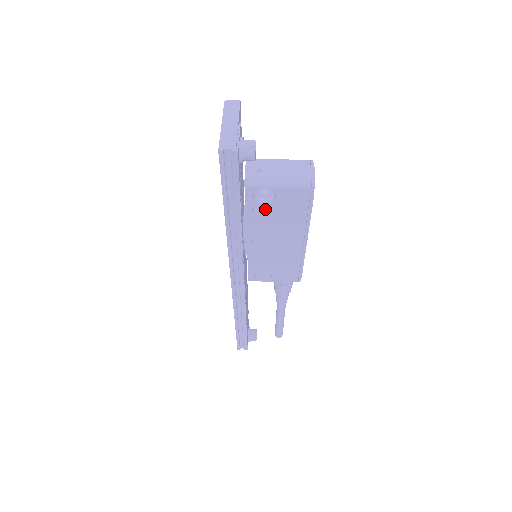
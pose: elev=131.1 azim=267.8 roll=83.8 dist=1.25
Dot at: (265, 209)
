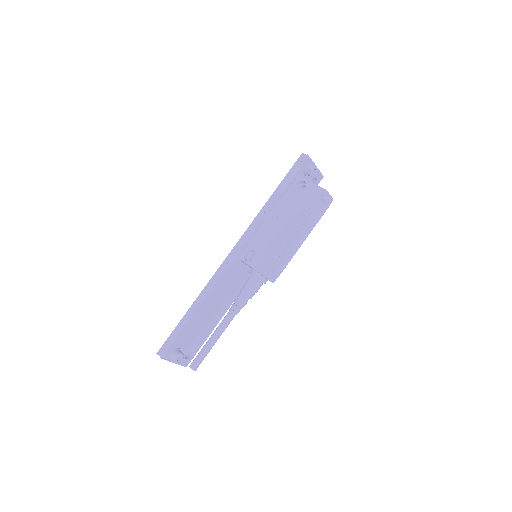
Dot at: (294, 196)
